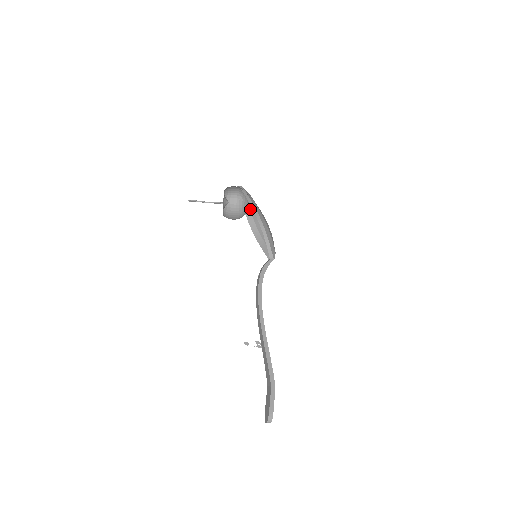
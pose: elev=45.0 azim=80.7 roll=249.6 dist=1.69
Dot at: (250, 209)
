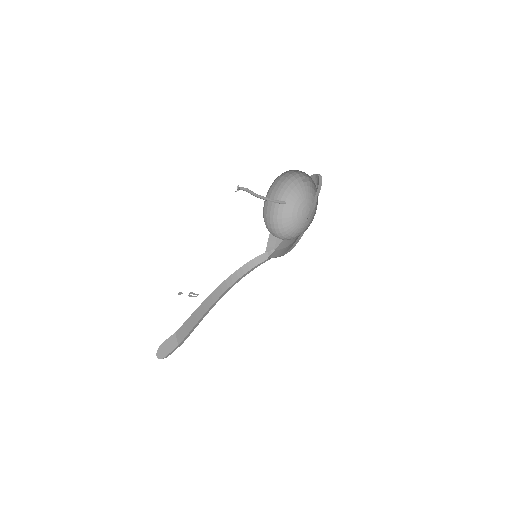
Dot at: occluded
